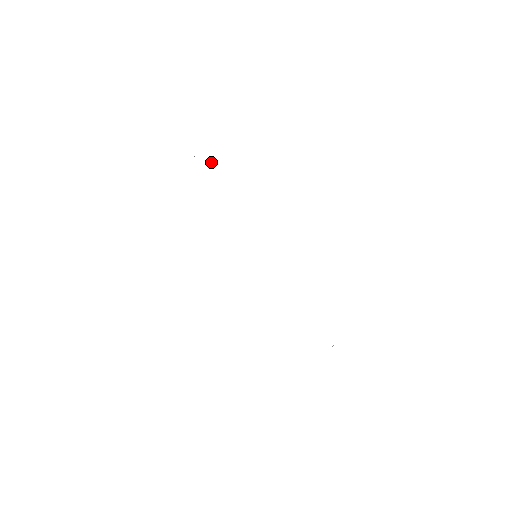
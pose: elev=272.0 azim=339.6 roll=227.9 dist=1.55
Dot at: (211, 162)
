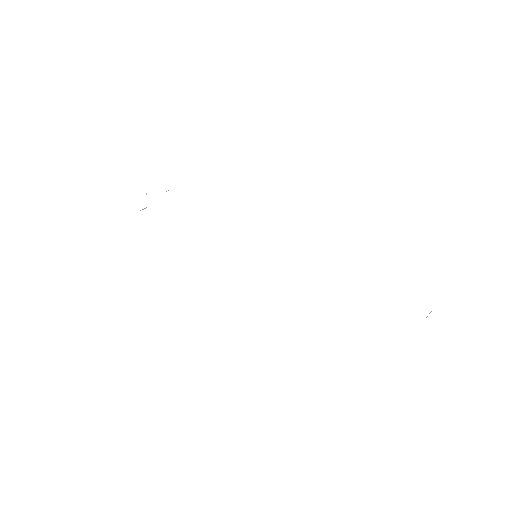
Dot at: (168, 190)
